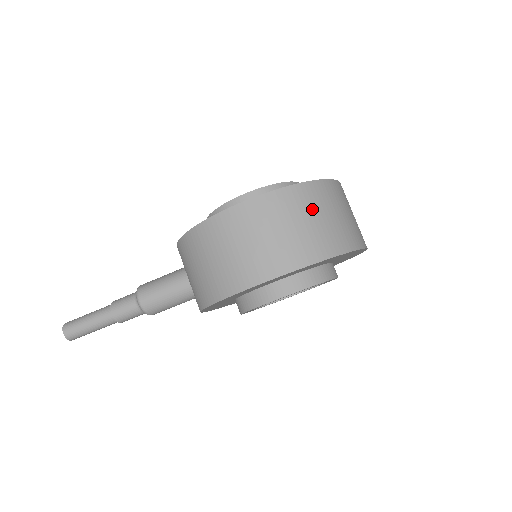
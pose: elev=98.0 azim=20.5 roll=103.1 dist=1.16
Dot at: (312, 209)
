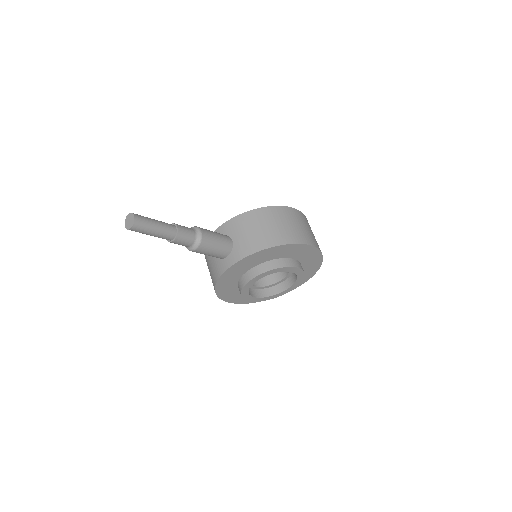
Dot at: occluded
